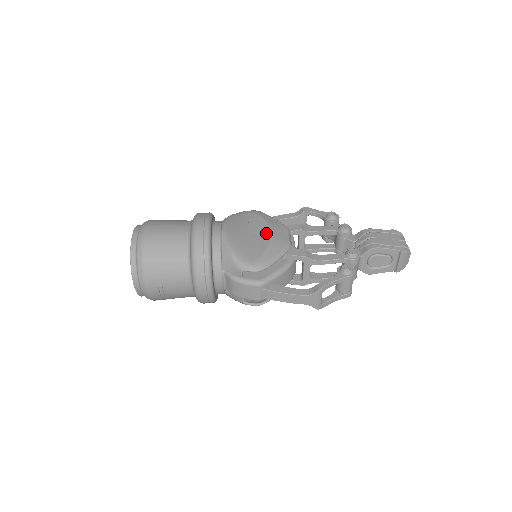
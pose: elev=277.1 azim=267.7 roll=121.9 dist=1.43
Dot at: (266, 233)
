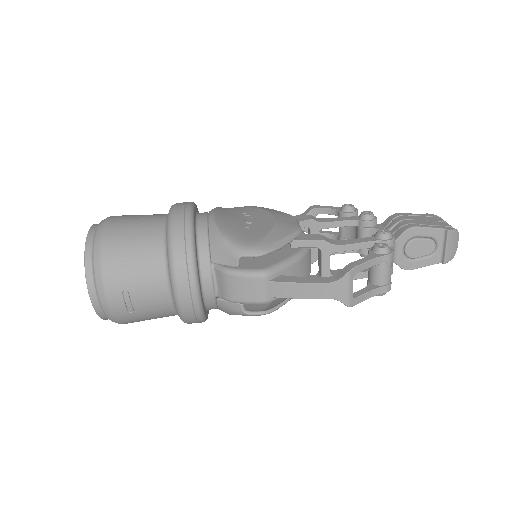
Dot at: (267, 219)
